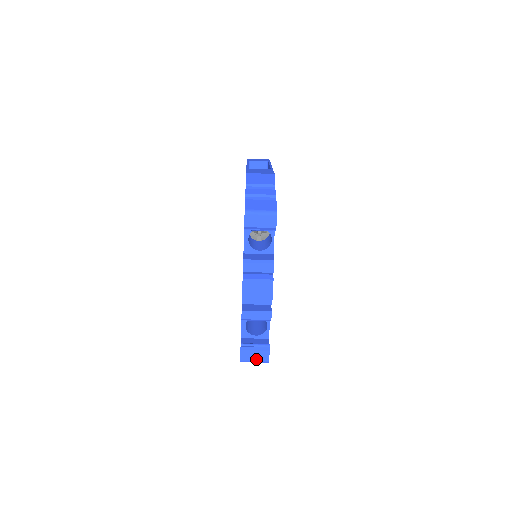
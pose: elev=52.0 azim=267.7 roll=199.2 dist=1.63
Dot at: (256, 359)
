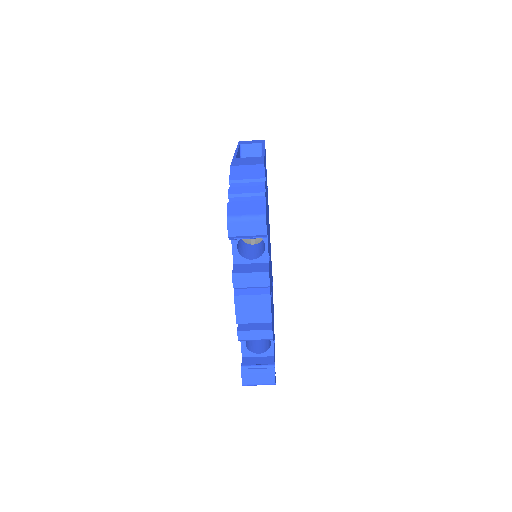
Dot at: (260, 382)
